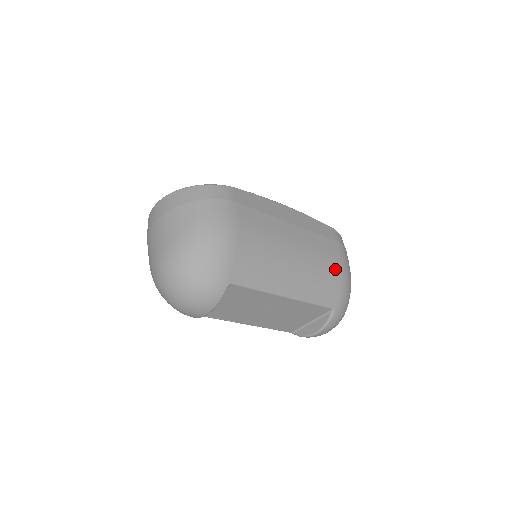
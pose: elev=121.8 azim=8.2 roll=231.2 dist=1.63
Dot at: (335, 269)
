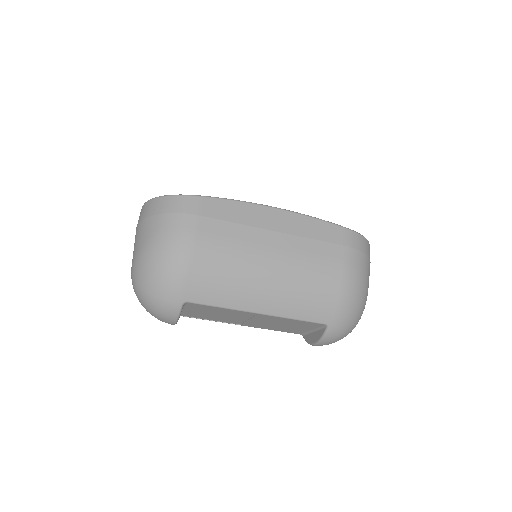
Dot at: (331, 281)
